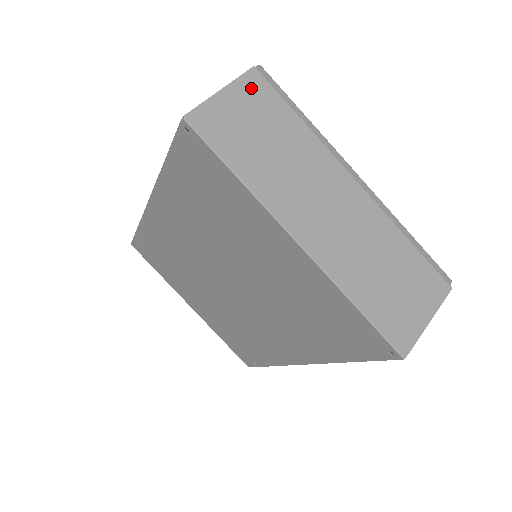
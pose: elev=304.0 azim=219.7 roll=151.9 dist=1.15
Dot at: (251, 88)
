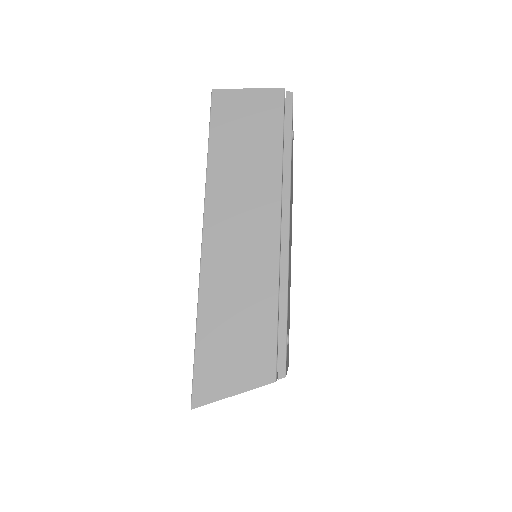
Dot at: occluded
